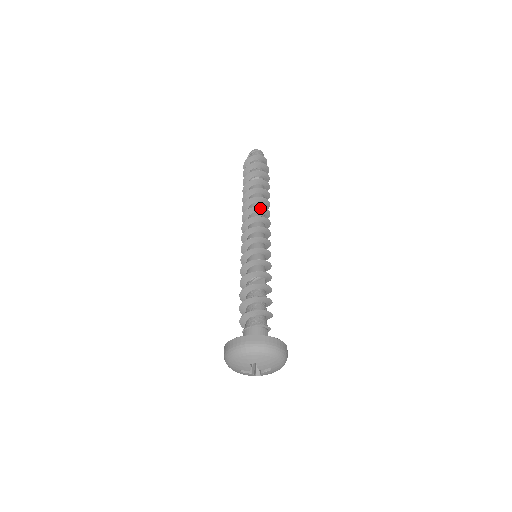
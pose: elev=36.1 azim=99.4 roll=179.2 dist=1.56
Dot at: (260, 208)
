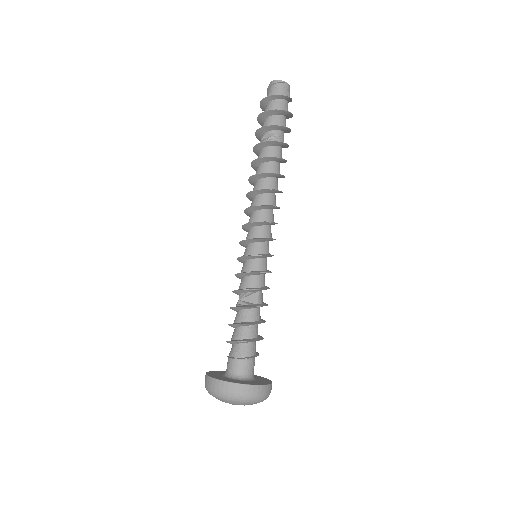
Dot at: (264, 190)
